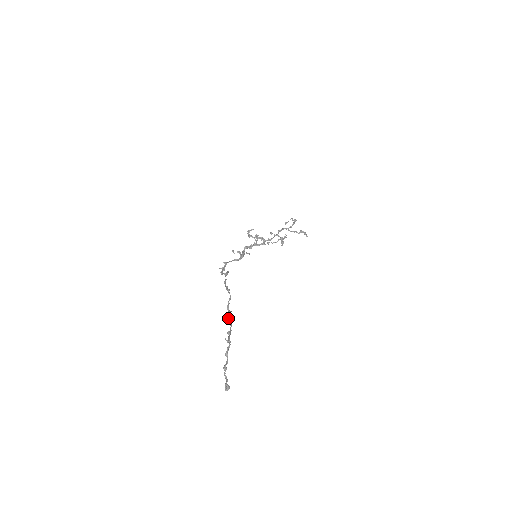
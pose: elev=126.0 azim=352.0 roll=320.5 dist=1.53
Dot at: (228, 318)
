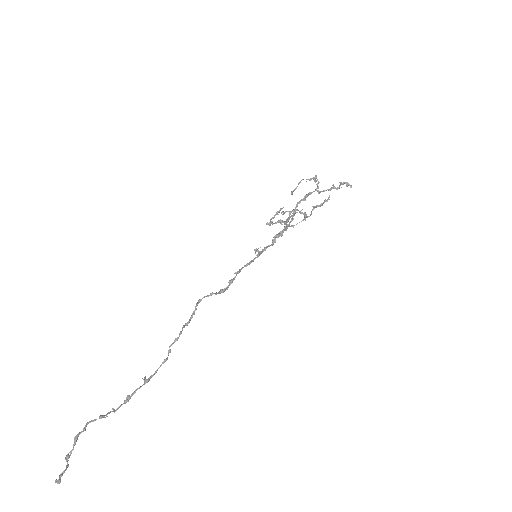
Dot at: (156, 370)
